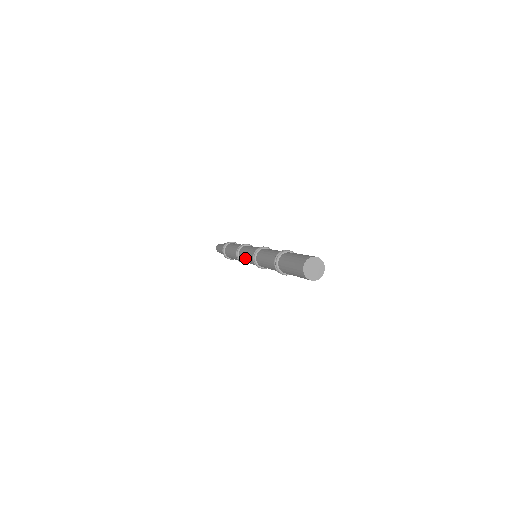
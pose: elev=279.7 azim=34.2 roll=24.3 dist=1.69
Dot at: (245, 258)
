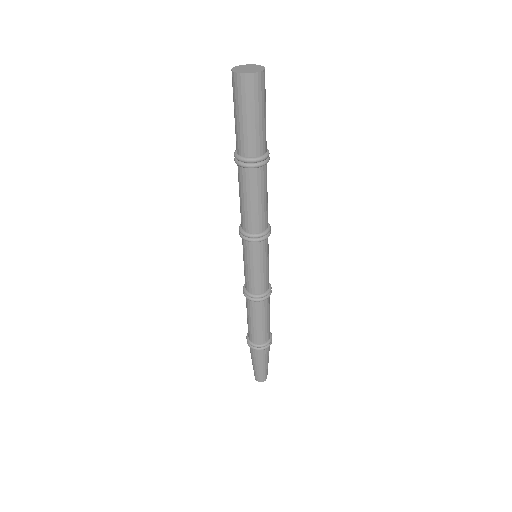
Dot at: (245, 269)
